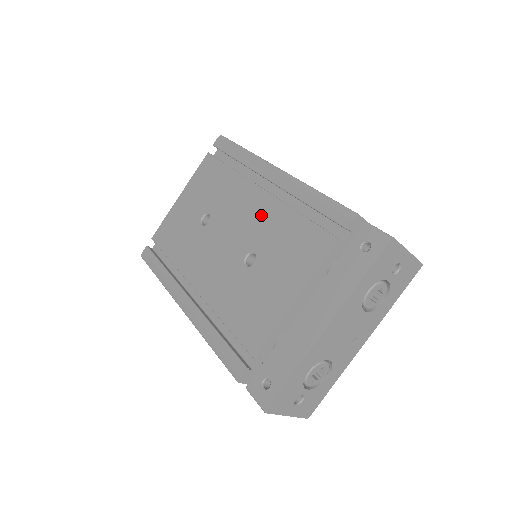
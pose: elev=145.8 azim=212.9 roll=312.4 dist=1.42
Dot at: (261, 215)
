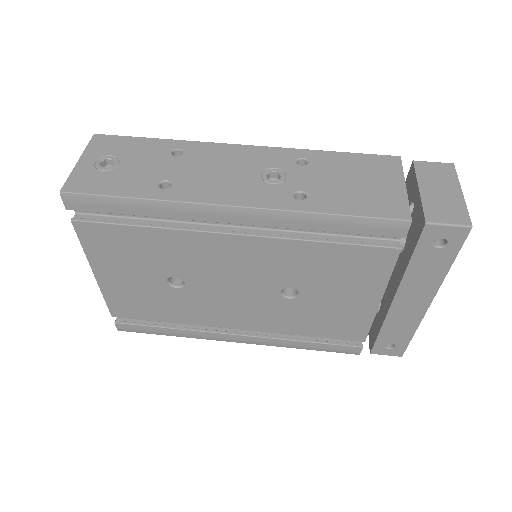
Dot at: (263, 258)
